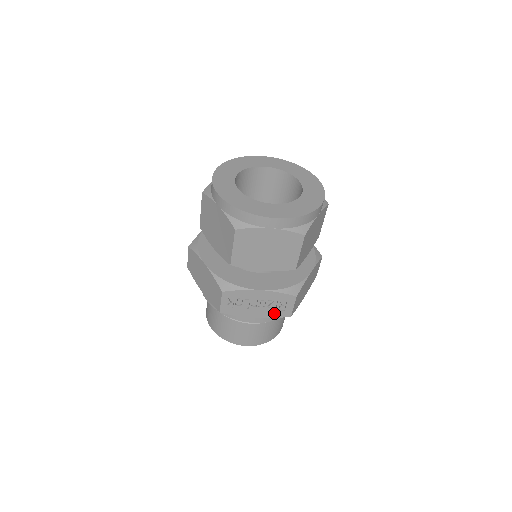
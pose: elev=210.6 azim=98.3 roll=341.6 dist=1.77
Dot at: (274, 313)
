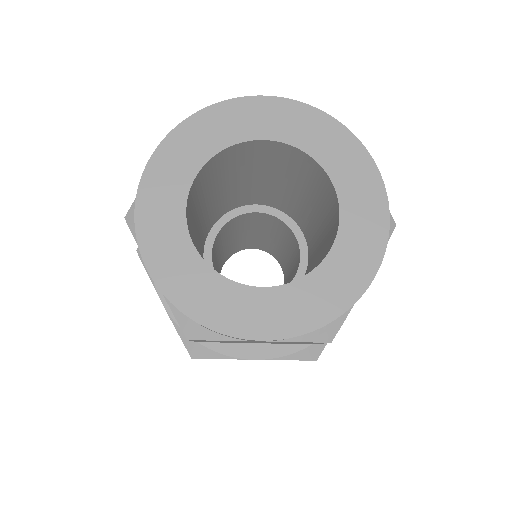
Dot at: occluded
